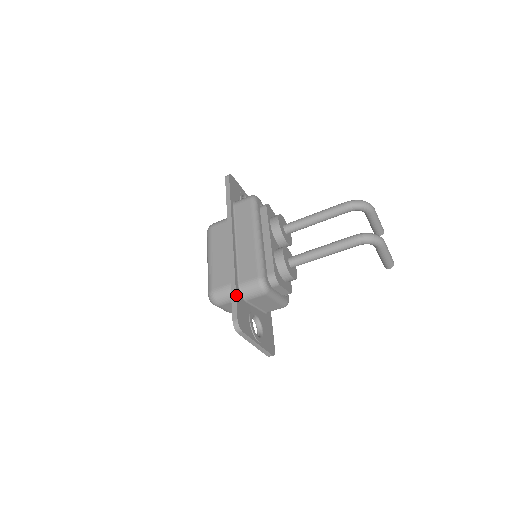
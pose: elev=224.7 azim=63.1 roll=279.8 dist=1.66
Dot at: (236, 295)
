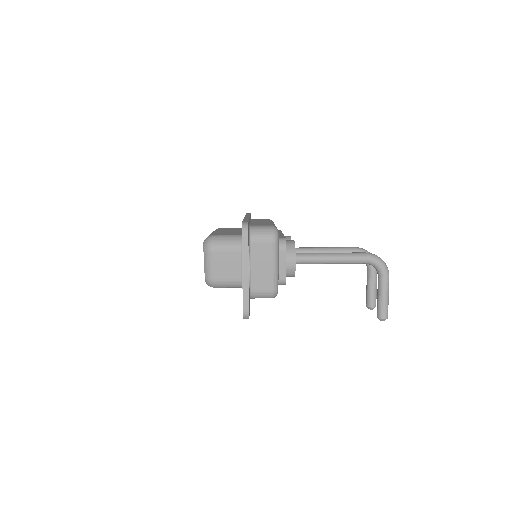
Dot at: occluded
